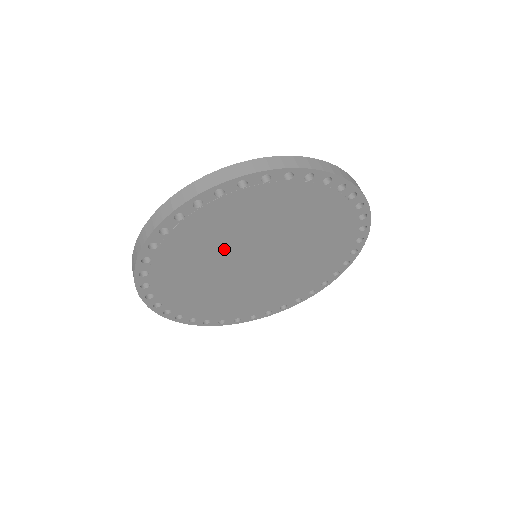
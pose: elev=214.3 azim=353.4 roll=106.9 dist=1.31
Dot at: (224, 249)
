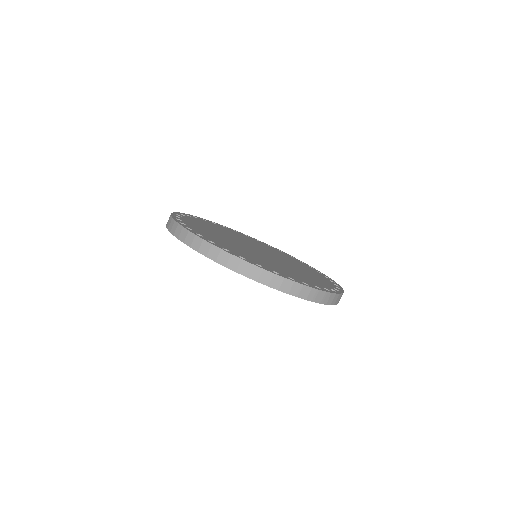
Dot at: occluded
